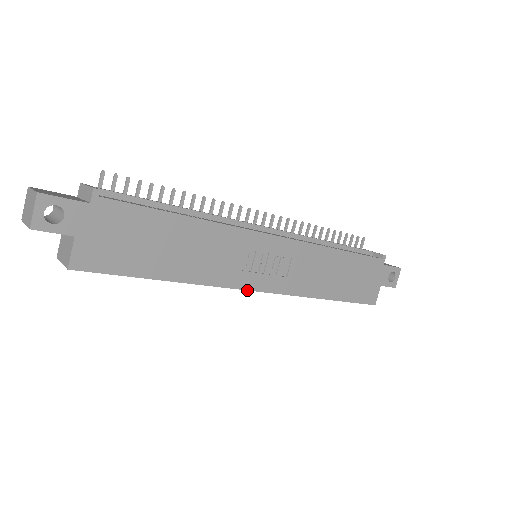
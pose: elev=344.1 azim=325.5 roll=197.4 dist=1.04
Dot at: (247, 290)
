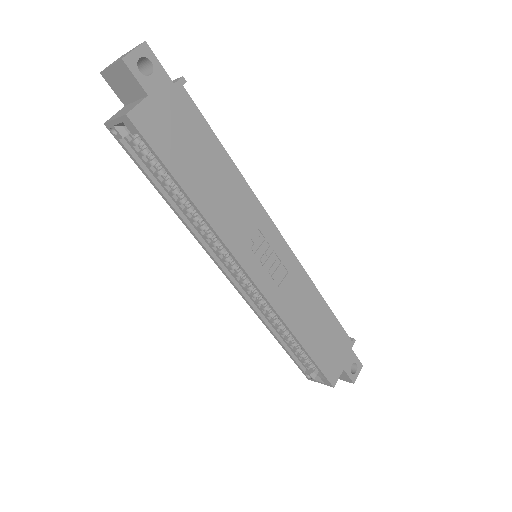
Dot at: (244, 269)
